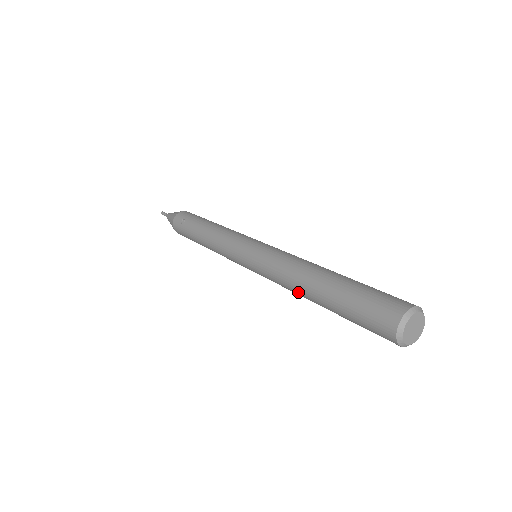
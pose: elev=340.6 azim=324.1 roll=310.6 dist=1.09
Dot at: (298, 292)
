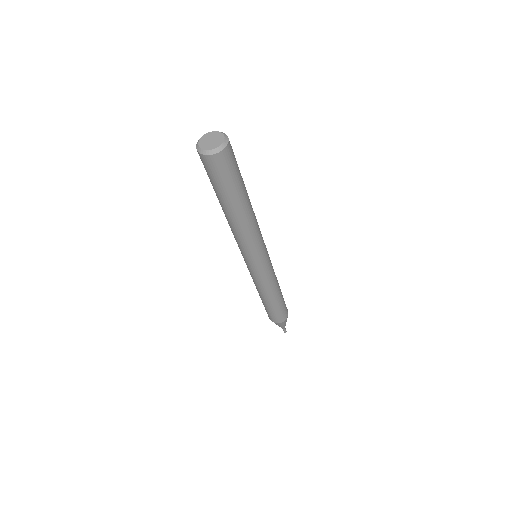
Dot at: occluded
